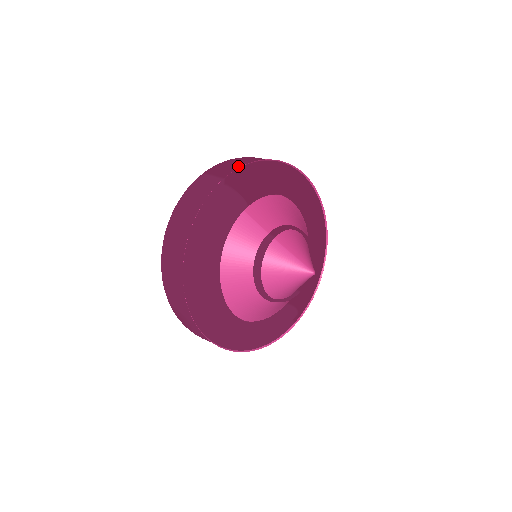
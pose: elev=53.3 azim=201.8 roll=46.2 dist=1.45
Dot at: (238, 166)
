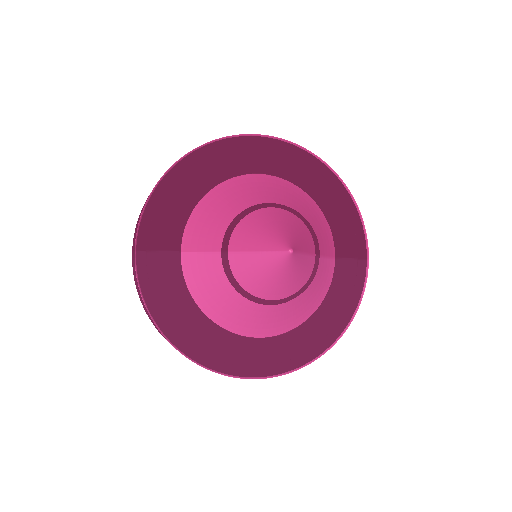
Dot at: occluded
